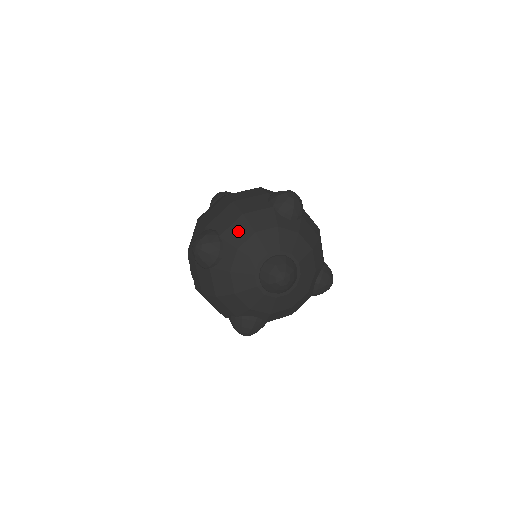
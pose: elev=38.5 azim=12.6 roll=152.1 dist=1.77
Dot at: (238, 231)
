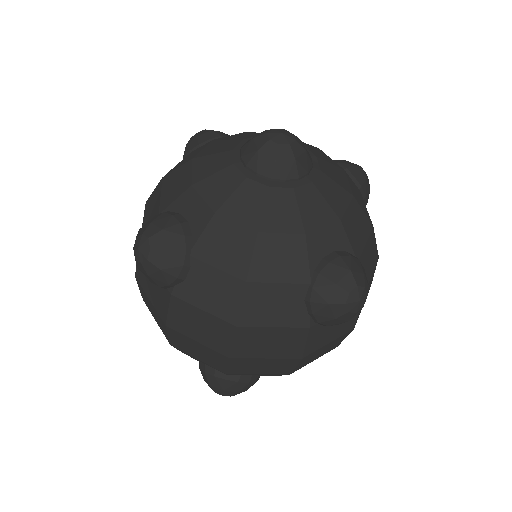
Dot at: (173, 184)
